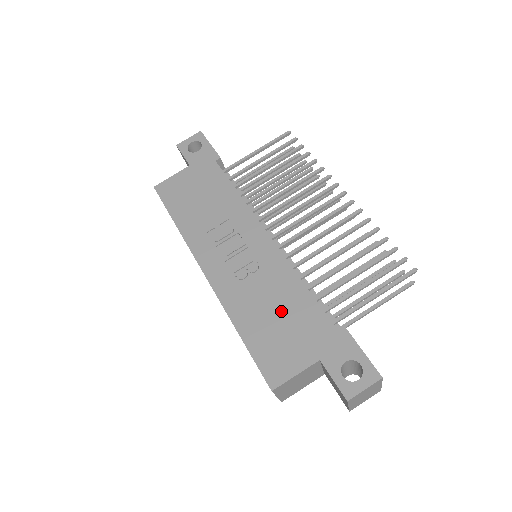
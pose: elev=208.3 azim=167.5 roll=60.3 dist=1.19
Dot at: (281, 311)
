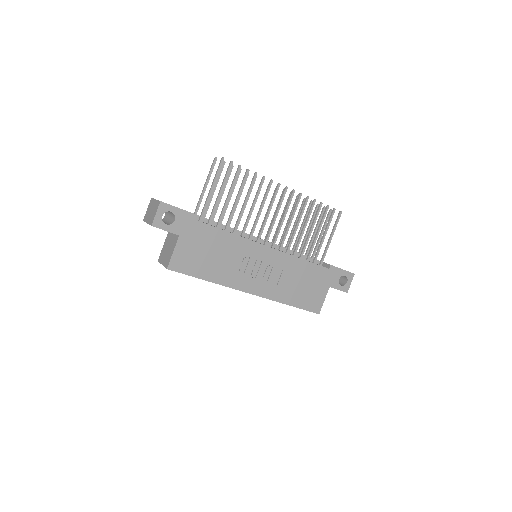
Dot at: (302, 281)
